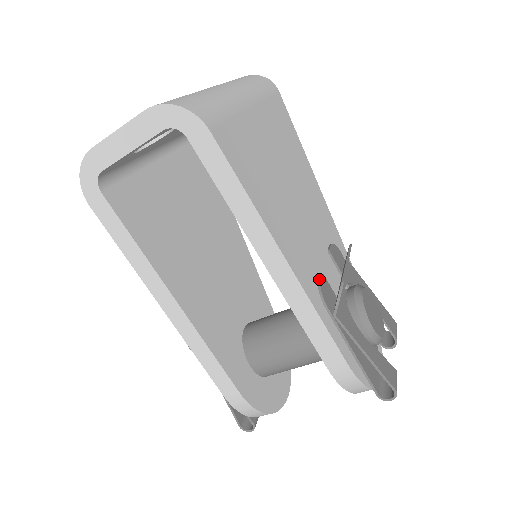
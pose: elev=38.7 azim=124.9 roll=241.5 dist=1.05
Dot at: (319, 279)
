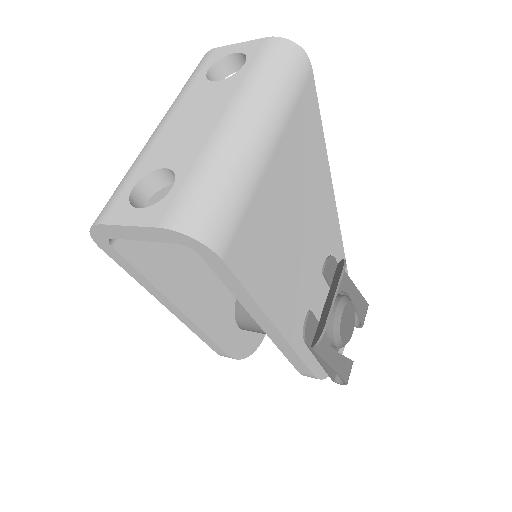
Dot at: (306, 320)
